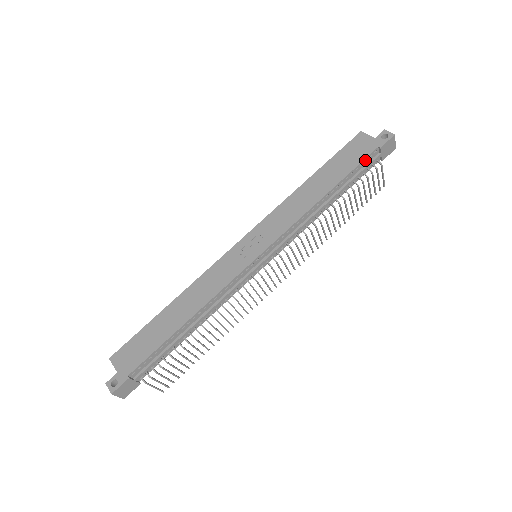
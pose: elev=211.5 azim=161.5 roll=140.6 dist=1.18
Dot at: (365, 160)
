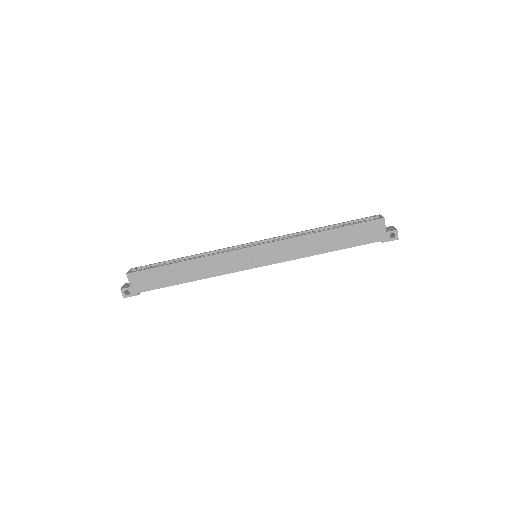
Dot at: (367, 243)
